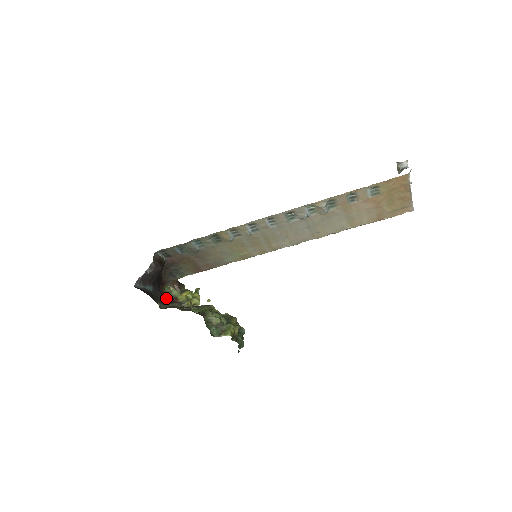
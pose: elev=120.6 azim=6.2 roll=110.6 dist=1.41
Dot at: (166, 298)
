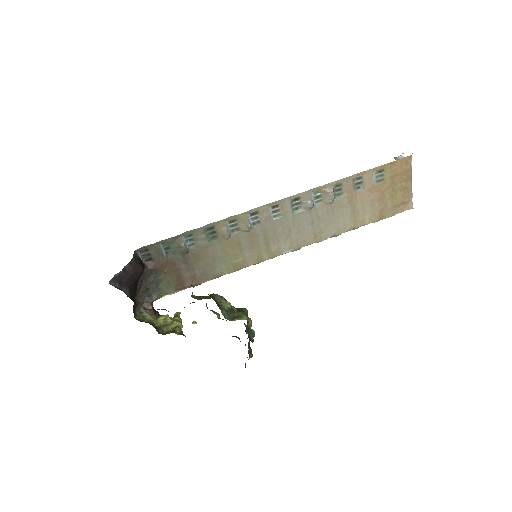
Dot at: occluded
